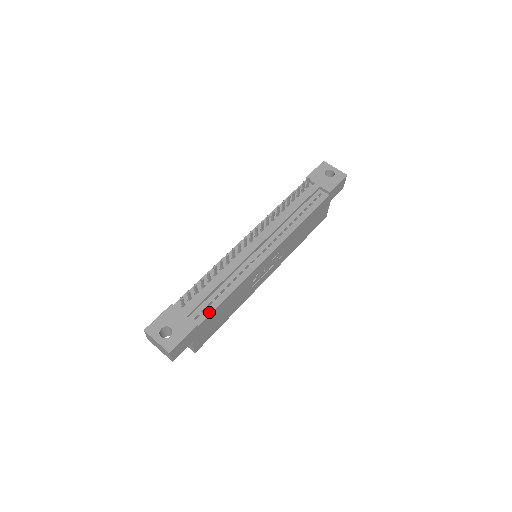
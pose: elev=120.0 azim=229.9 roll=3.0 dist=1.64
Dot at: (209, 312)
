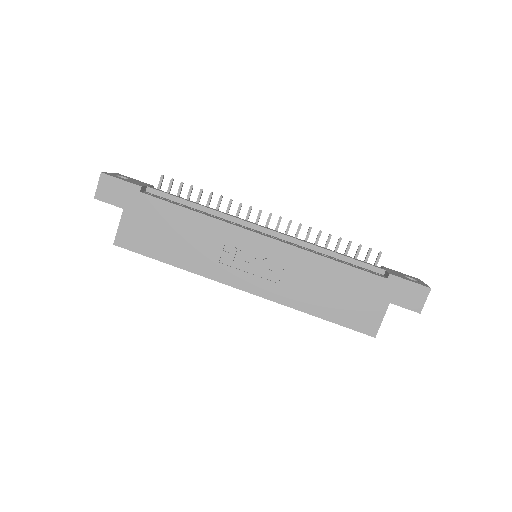
Dot at: (162, 199)
